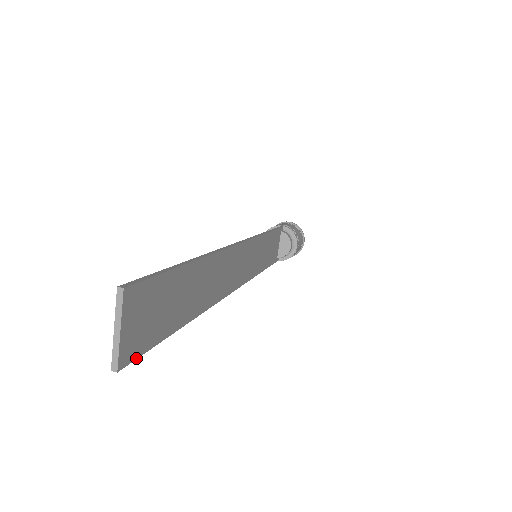
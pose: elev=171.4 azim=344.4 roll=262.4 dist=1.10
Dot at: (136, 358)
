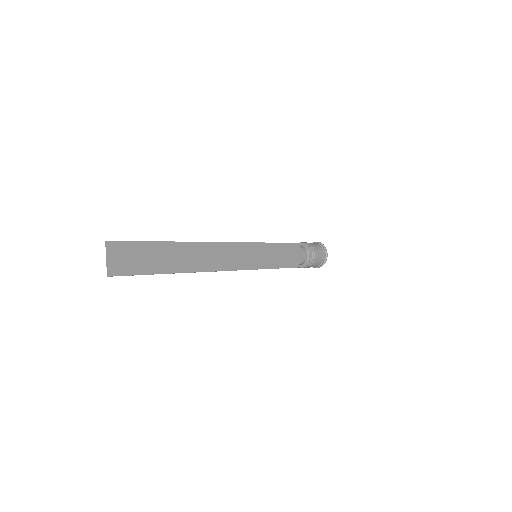
Dot at: (122, 275)
